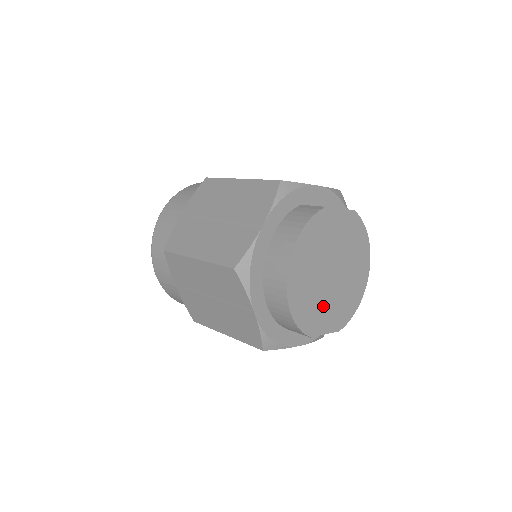
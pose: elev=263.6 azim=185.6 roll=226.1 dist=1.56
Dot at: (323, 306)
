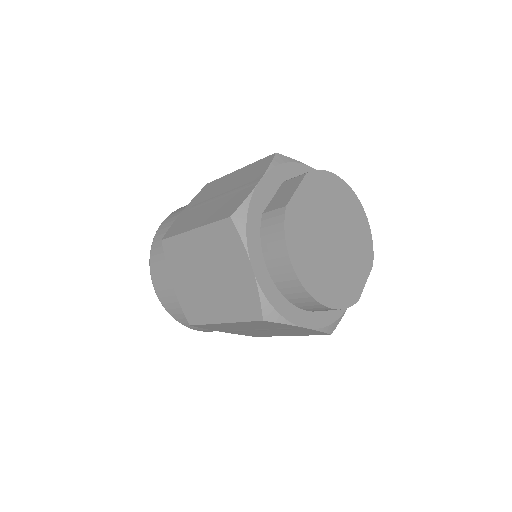
Dot at: (348, 269)
